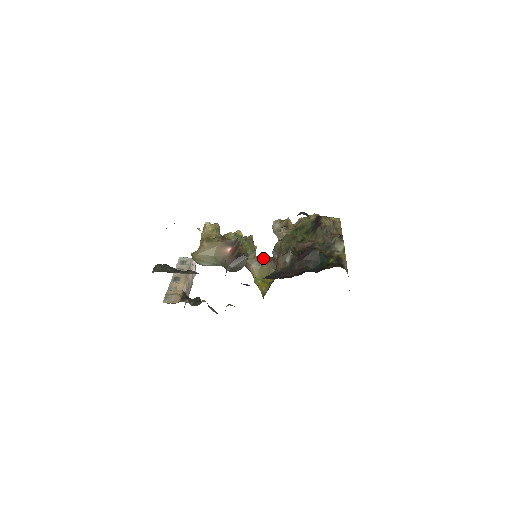
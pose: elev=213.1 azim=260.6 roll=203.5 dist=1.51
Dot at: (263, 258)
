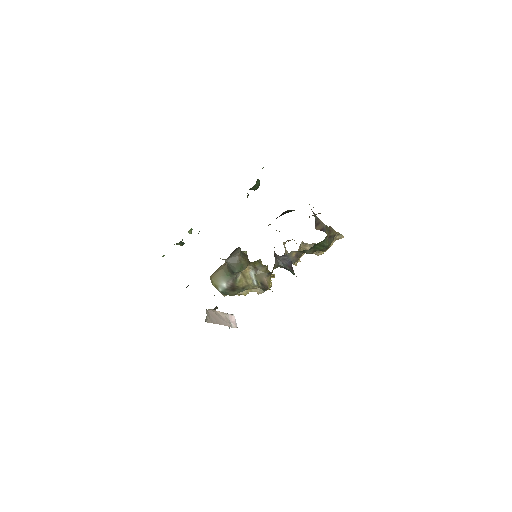
Dot at: occluded
